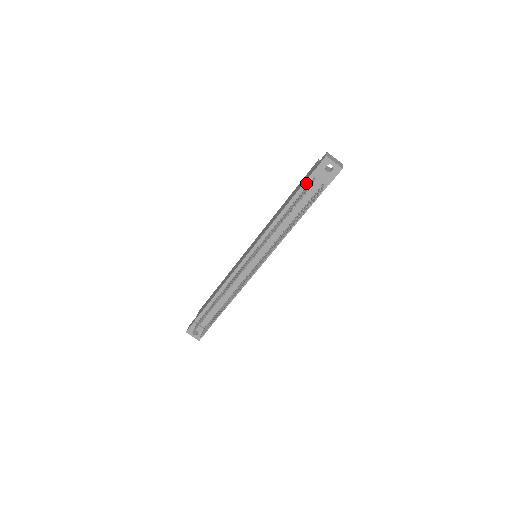
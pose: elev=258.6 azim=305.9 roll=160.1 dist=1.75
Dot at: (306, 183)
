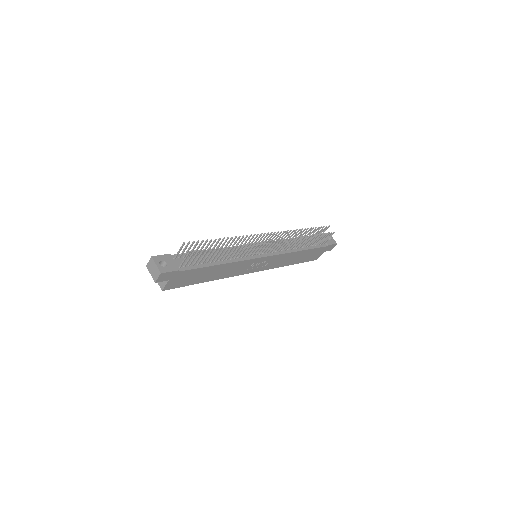
Dot at: occluded
